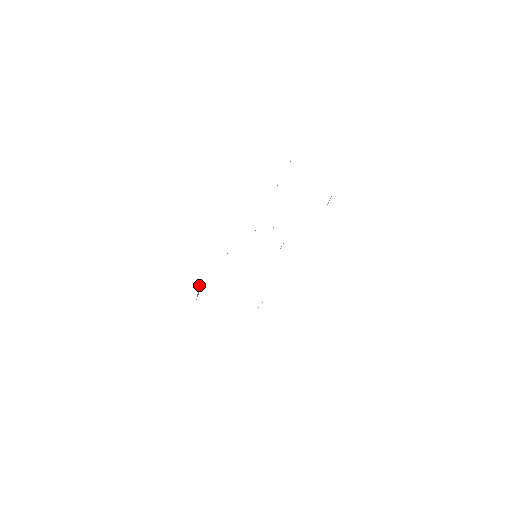
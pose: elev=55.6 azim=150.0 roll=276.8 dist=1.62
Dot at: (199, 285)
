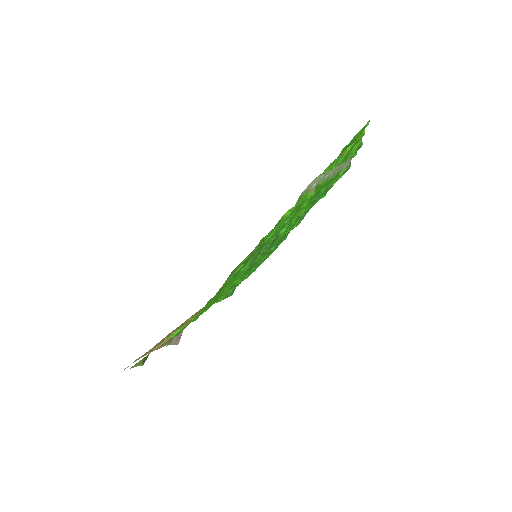
Dot at: (179, 333)
